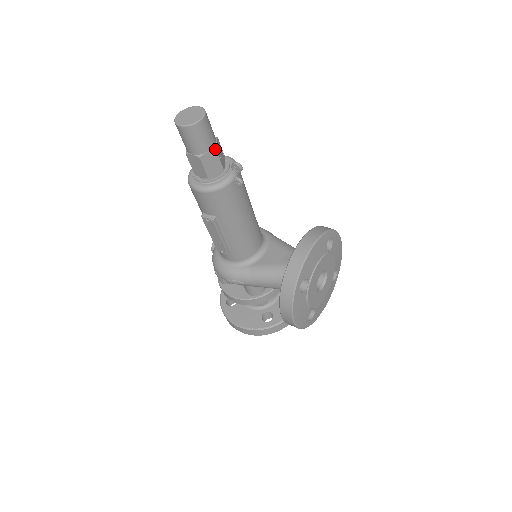
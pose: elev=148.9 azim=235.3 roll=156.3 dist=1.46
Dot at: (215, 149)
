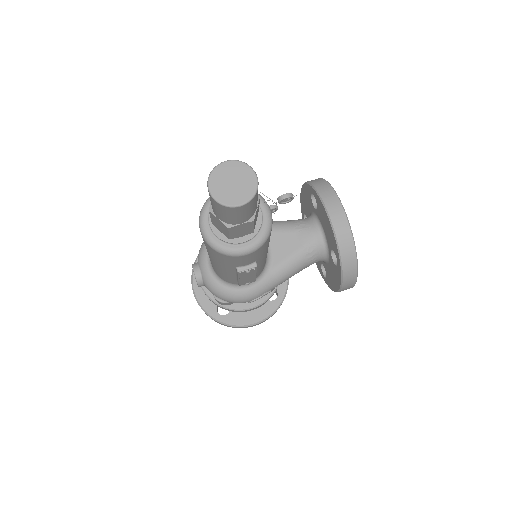
Dot at: (259, 197)
